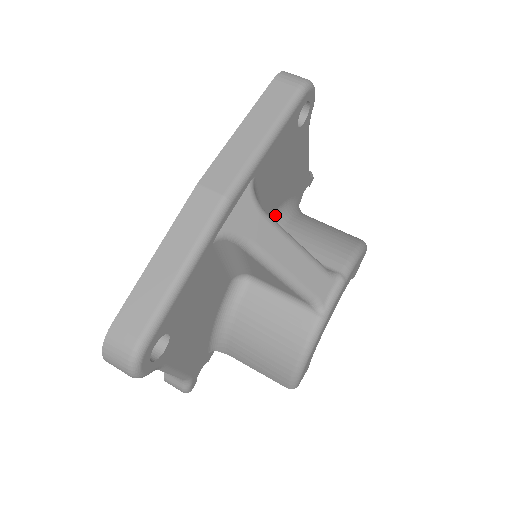
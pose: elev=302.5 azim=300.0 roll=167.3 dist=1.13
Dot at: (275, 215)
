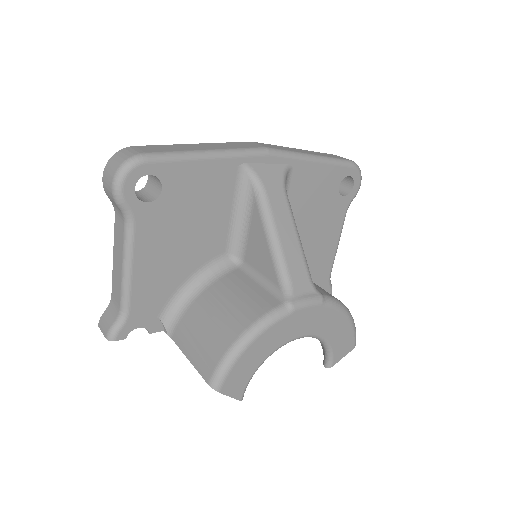
Dot at: occluded
